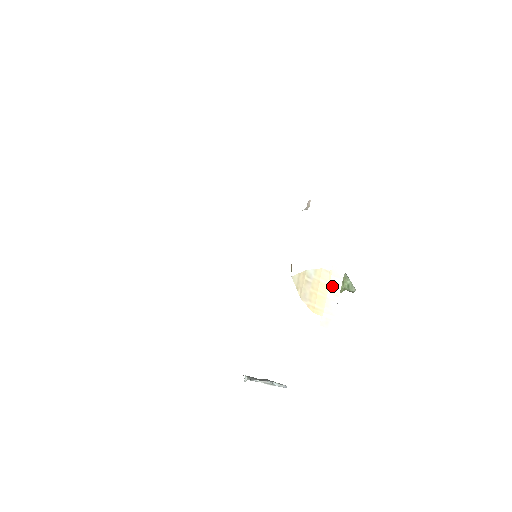
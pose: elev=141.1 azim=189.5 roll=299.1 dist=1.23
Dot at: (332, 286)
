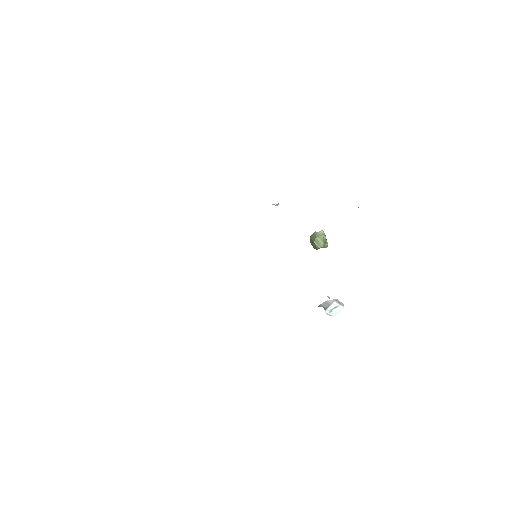
Dot at: occluded
